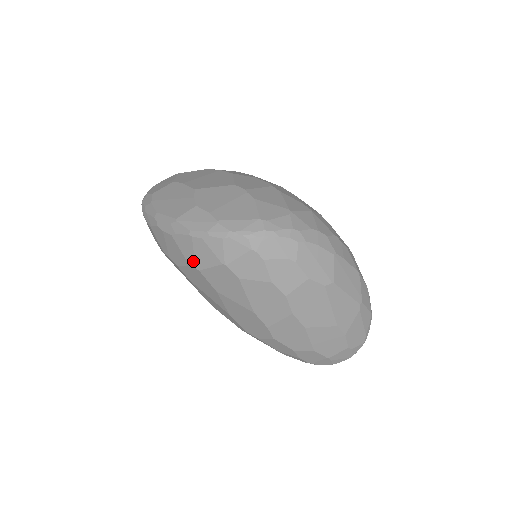
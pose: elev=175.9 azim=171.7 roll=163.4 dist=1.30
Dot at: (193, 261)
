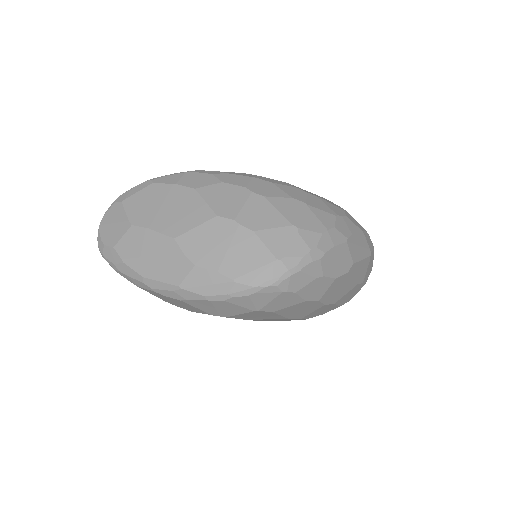
Dot at: (216, 313)
